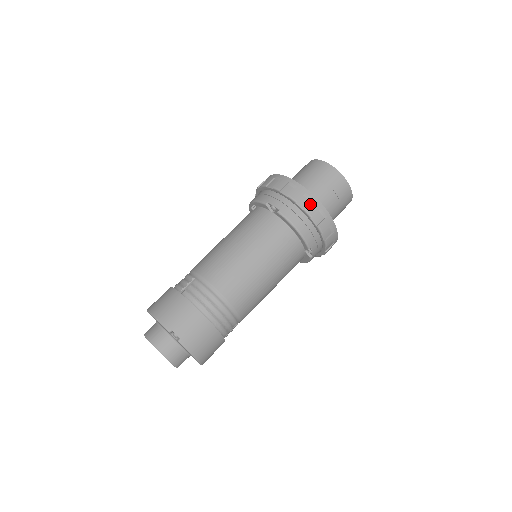
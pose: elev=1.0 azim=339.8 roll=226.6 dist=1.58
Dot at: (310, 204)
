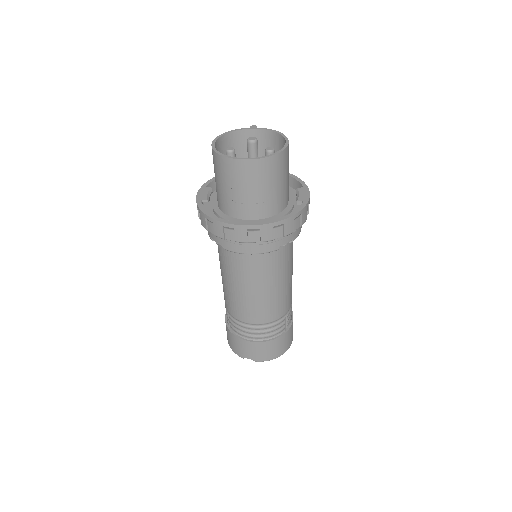
Dot at: (235, 234)
